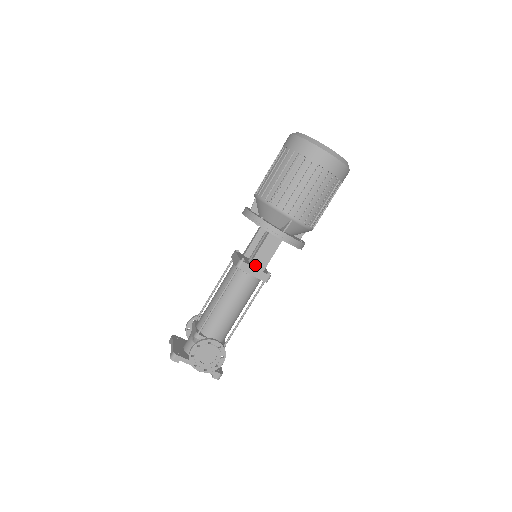
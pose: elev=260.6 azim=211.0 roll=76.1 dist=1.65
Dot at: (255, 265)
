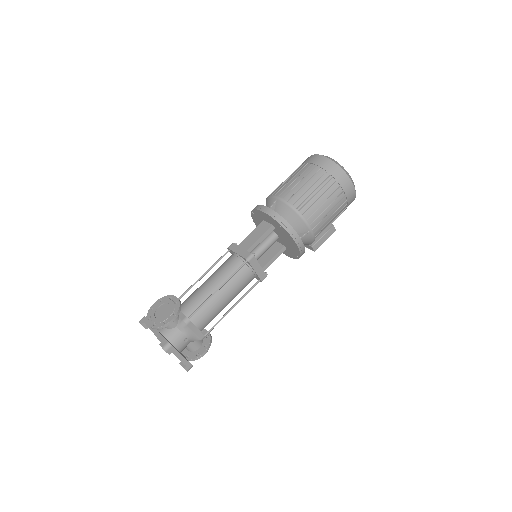
Dot at: (242, 246)
